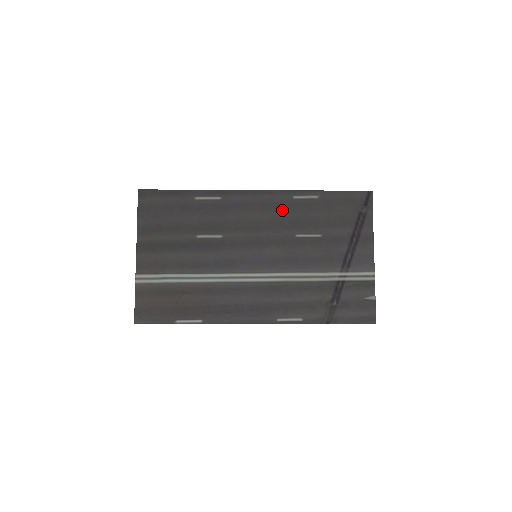
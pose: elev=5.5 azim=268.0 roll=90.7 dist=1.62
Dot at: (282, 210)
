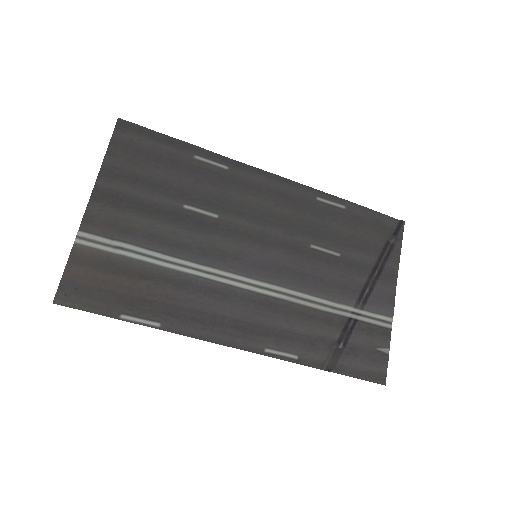
Dot at: (300, 209)
